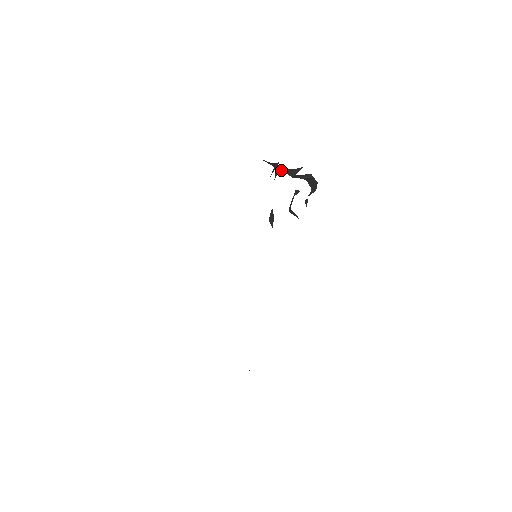
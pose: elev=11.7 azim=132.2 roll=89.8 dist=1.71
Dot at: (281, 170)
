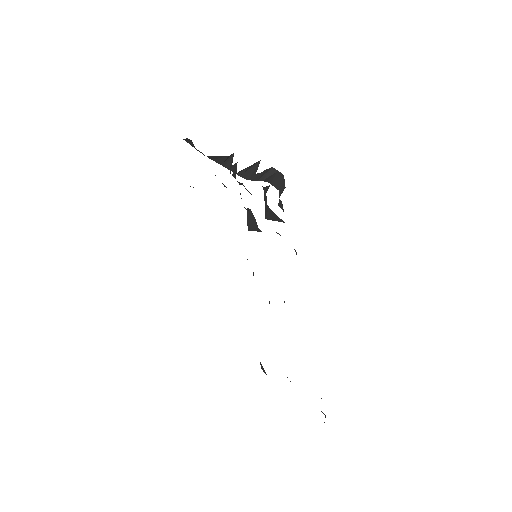
Dot at: occluded
